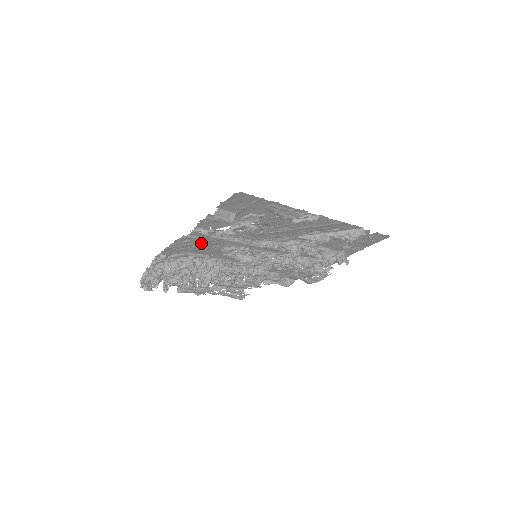
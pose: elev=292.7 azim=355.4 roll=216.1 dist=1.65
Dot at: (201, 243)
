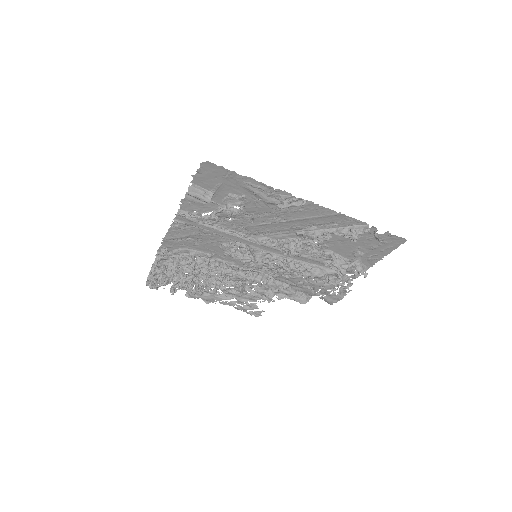
Dot at: (195, 234)
